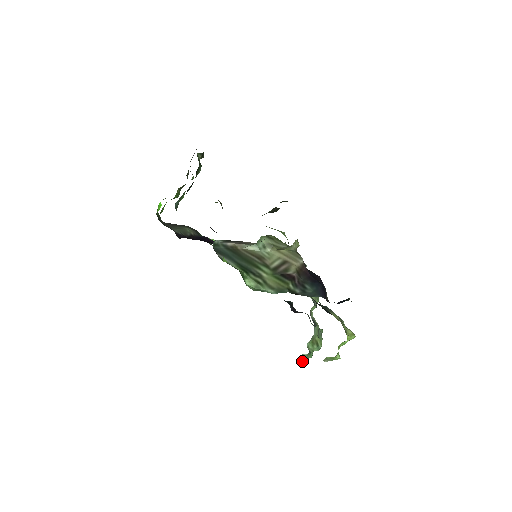
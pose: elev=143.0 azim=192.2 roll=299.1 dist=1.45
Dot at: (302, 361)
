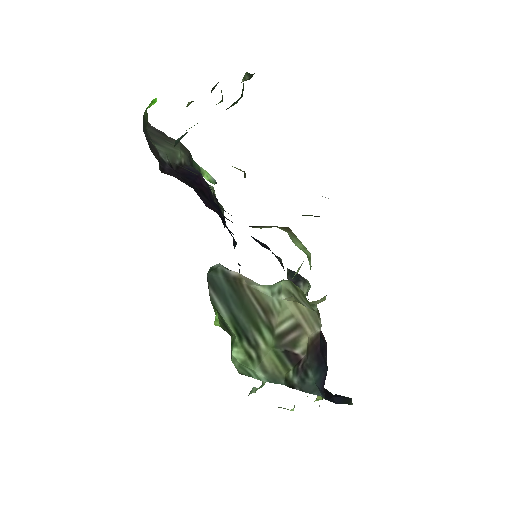
Dot at: occluded
